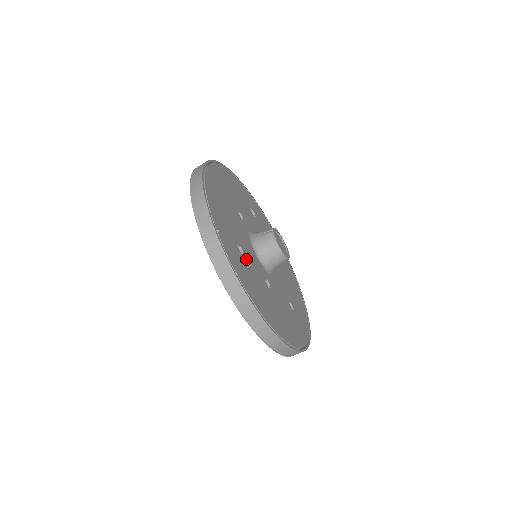
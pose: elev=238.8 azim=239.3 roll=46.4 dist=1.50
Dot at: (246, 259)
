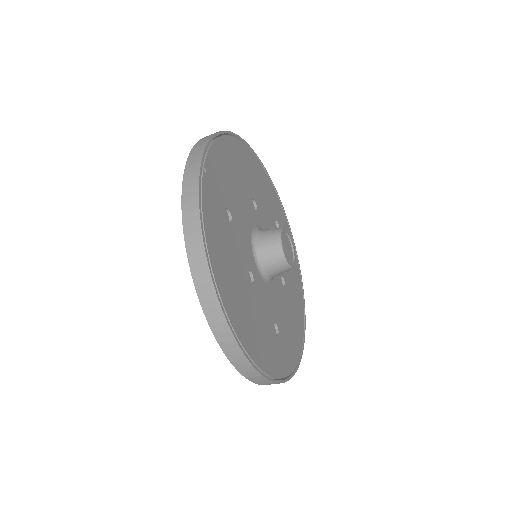
Dot at: (231, 229)
